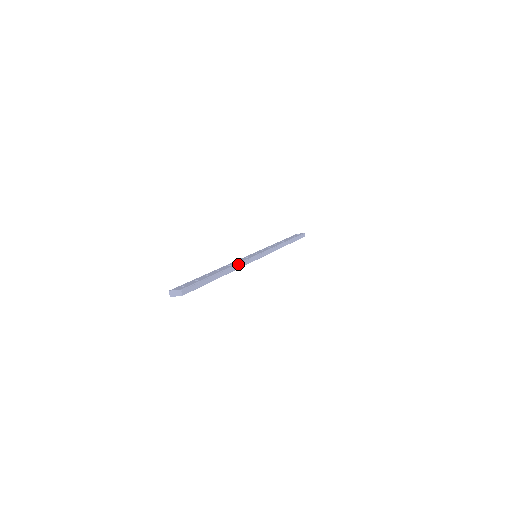
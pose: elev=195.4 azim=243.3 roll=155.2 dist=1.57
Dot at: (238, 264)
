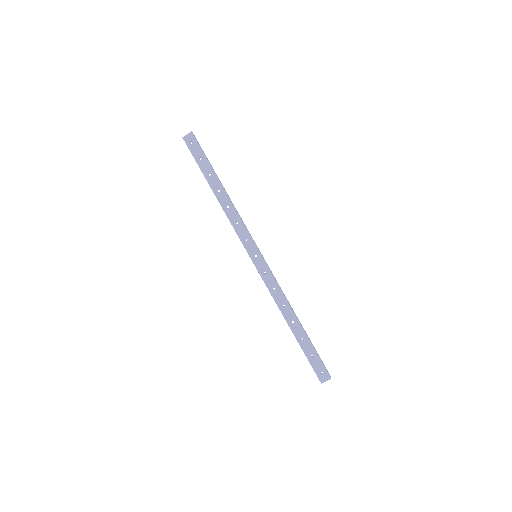
Dot at: (236, 211)
